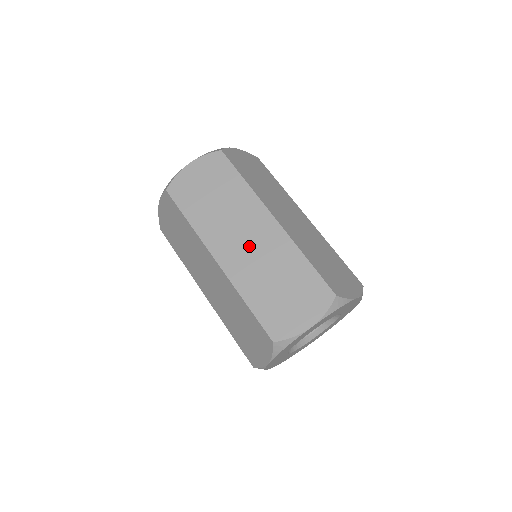
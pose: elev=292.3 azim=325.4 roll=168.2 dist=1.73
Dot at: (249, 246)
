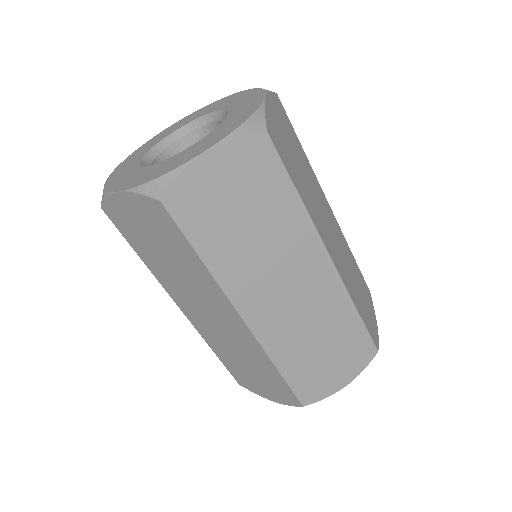
Dot at: (292, 299)
